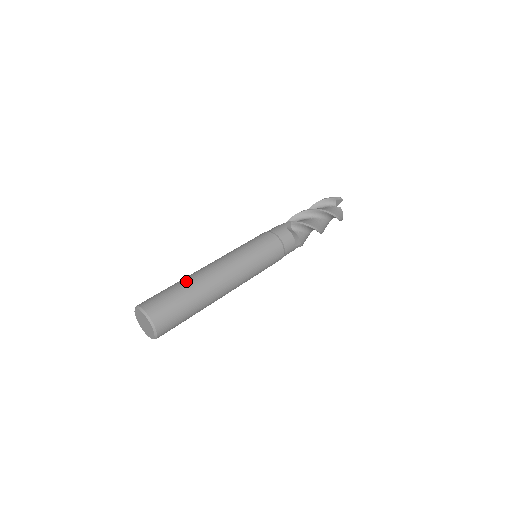
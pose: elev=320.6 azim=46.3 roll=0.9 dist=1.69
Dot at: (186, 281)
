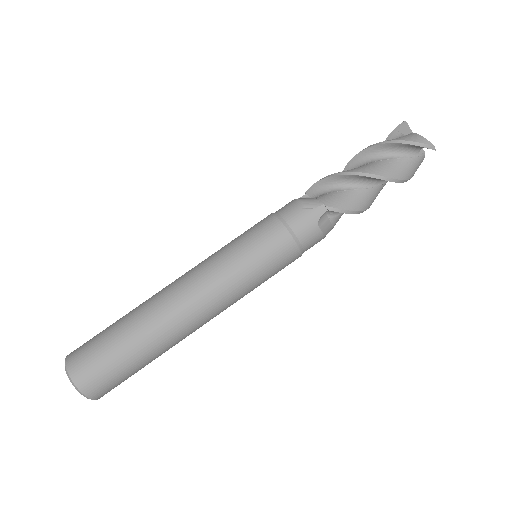
Dot at: (141, 337)
